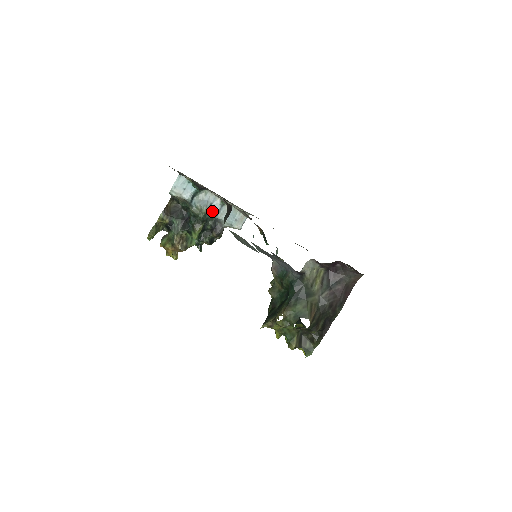
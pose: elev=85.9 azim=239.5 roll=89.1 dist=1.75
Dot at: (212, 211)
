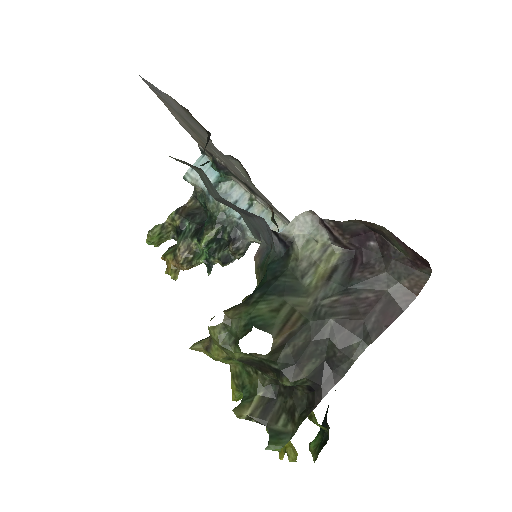
Dot at: (233, 210)
